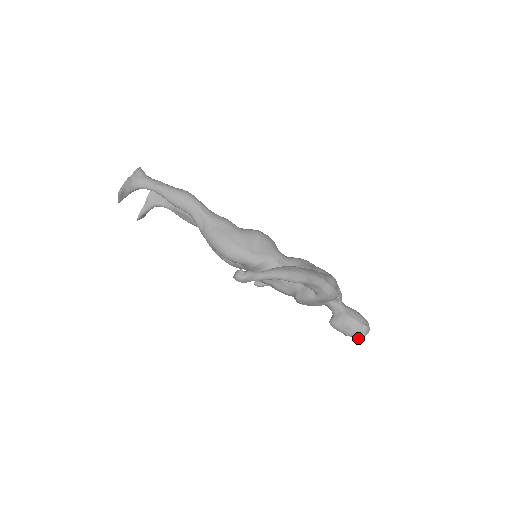
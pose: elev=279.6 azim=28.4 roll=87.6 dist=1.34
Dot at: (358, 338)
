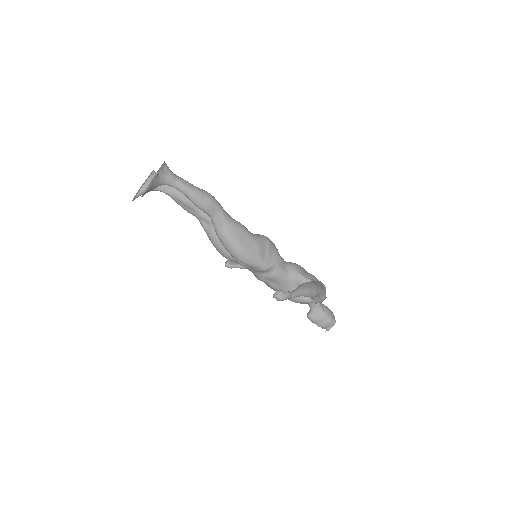
Dot at: (327, 329)
